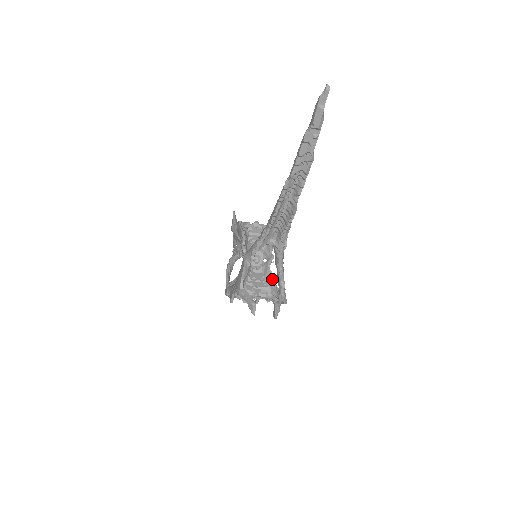
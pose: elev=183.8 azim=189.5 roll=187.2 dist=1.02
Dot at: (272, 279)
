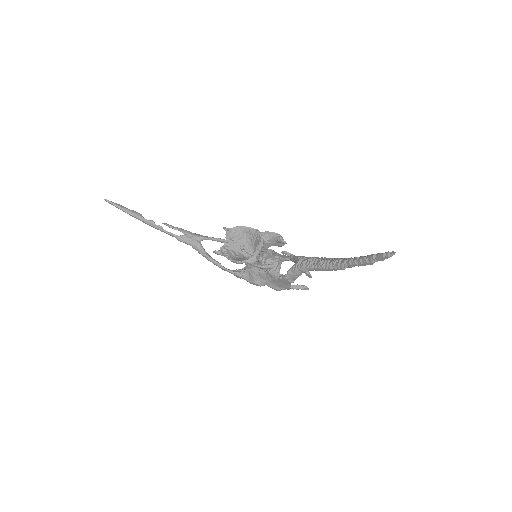
Dot at: (279, 258)
